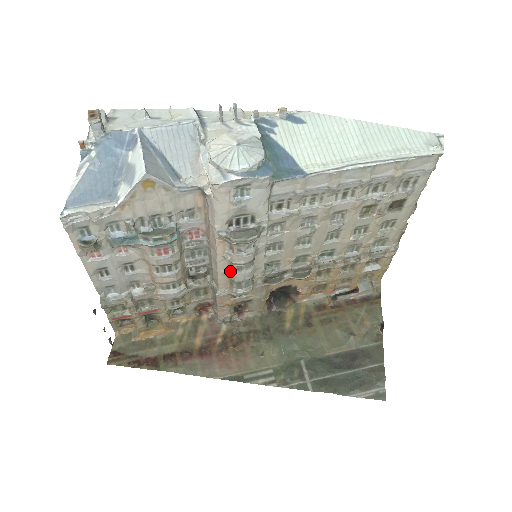
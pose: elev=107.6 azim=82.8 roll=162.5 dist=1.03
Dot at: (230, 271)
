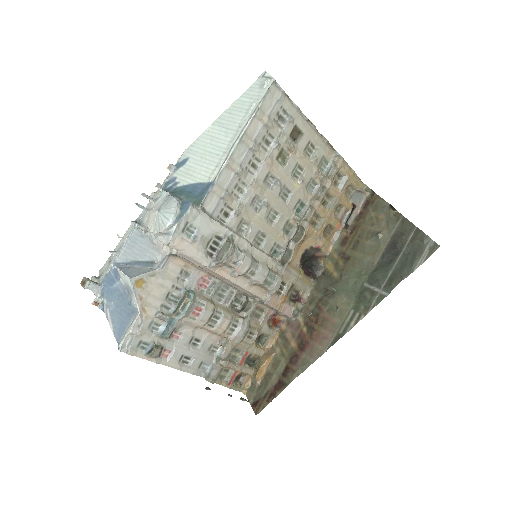
Dot at: (250, 281)
